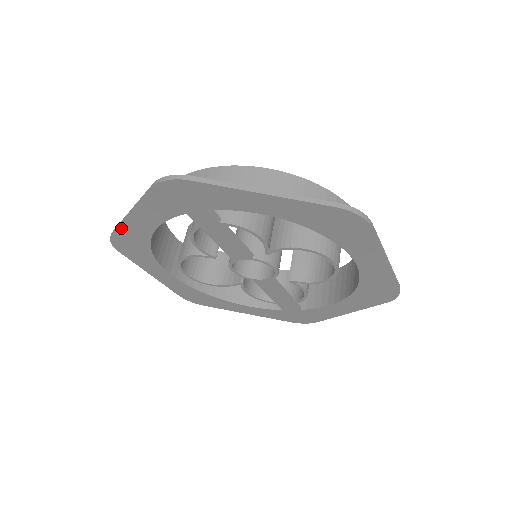
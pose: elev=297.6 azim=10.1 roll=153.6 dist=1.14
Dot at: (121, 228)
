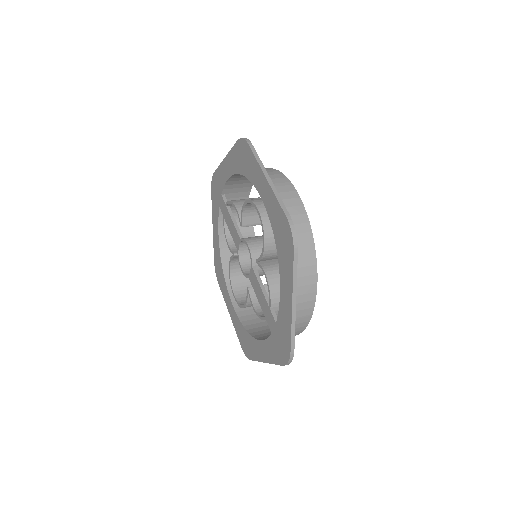
Dot at: (214, 248)
